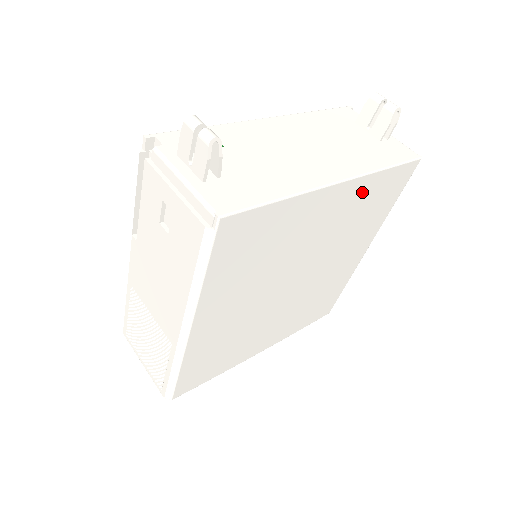
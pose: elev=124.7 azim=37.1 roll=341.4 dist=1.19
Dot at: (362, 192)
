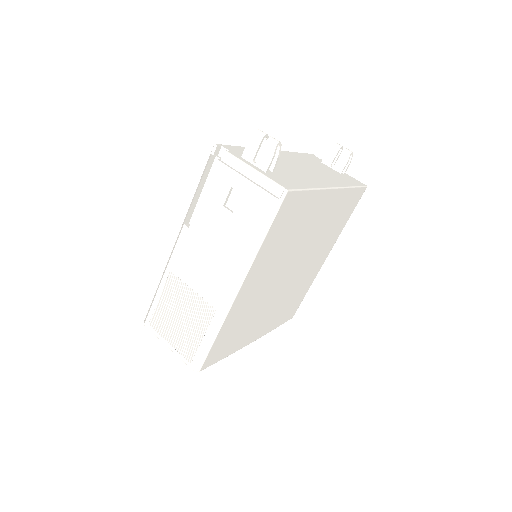
Dot at: (340, 202)
